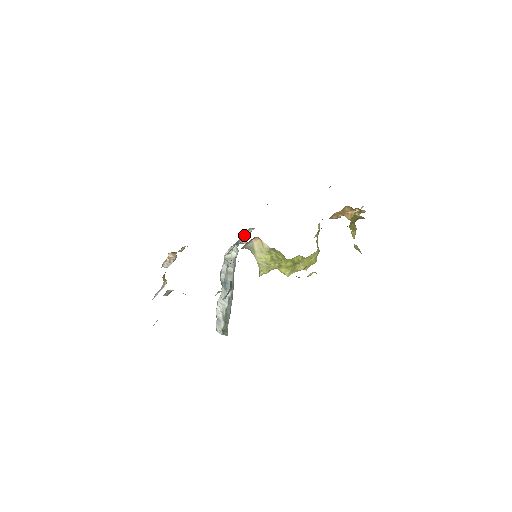
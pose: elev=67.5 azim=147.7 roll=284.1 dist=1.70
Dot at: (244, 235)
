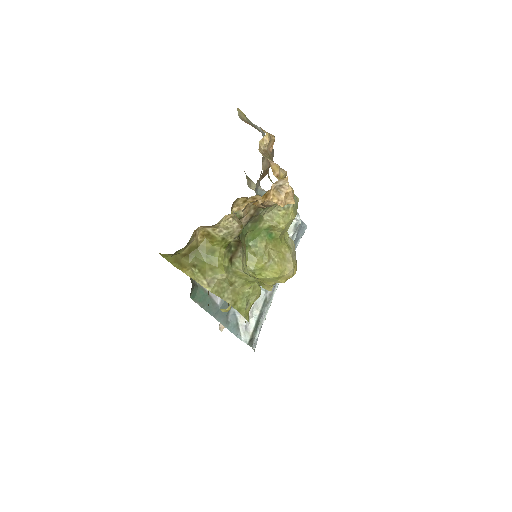
Dot at: occluded
